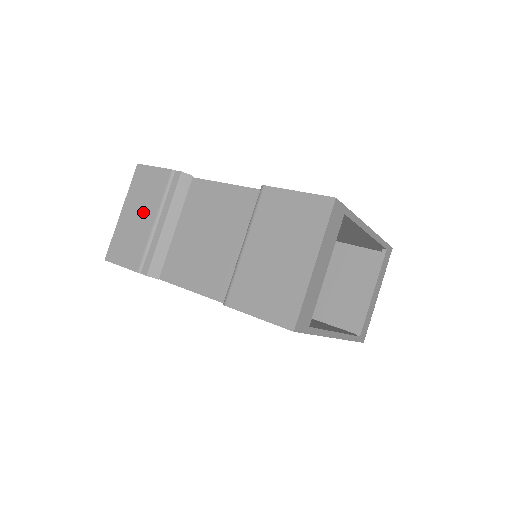
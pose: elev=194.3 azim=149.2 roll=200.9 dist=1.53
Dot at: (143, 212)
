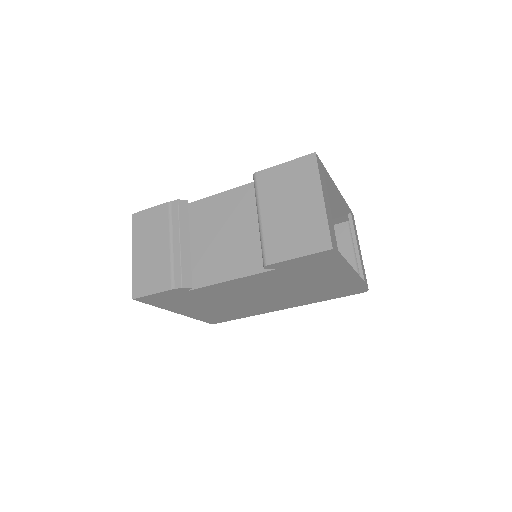
Dot at: (155, 244)
